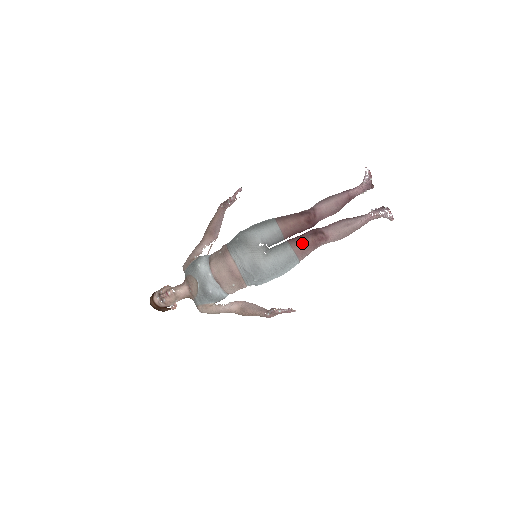
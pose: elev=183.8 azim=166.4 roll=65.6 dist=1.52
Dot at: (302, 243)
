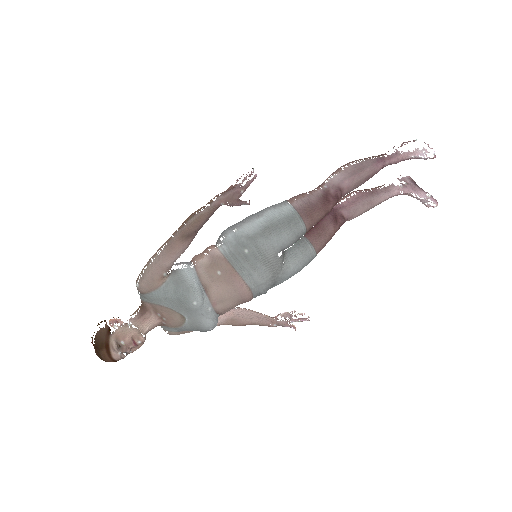
Dot at: (325, 239)
